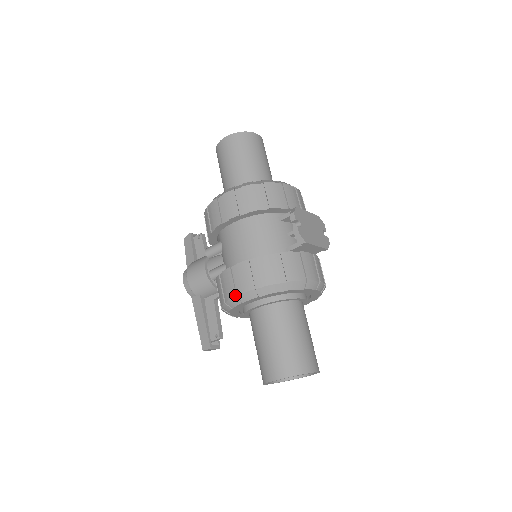
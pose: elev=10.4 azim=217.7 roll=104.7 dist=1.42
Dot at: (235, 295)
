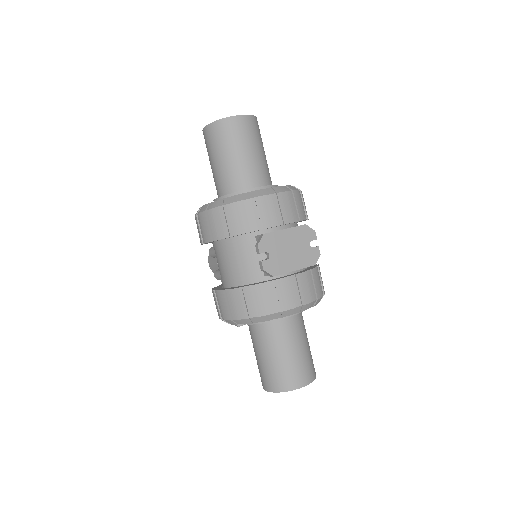
Dot at: (220, 318)
